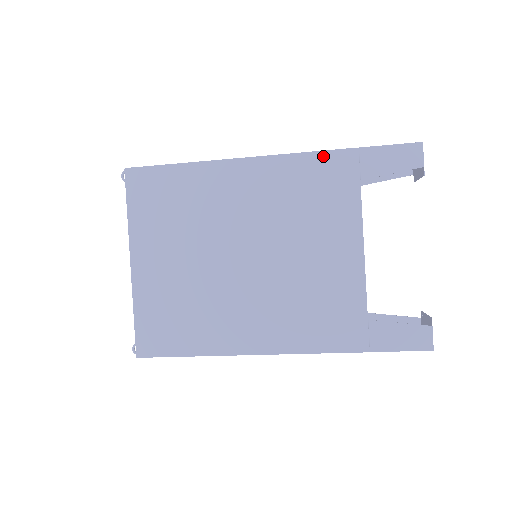
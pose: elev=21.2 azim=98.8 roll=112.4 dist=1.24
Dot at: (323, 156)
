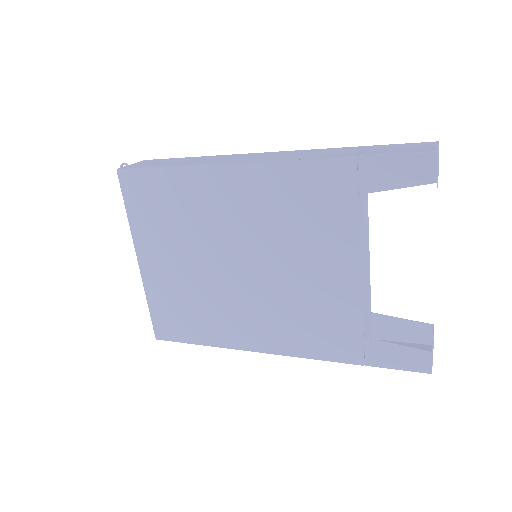
Dot at: (315, 165)
